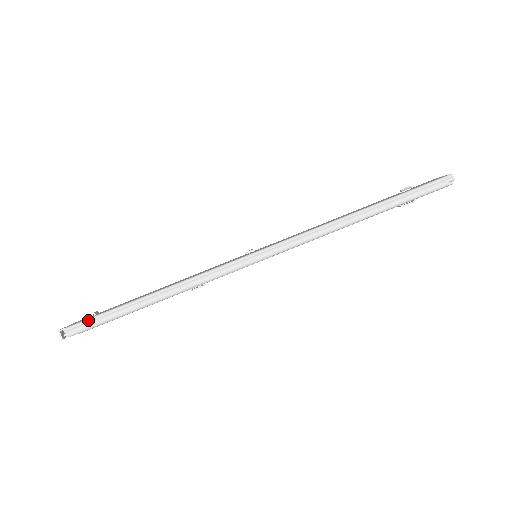
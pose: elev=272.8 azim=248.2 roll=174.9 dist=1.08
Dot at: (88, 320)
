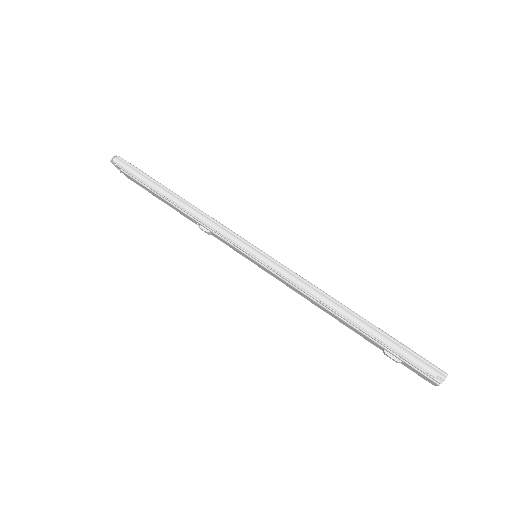
Dot at: (132, 166)
